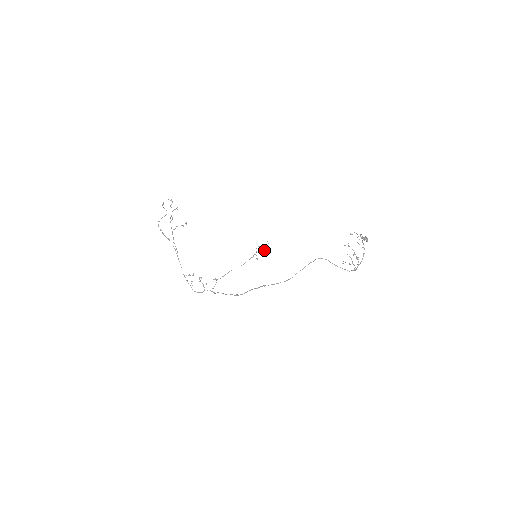
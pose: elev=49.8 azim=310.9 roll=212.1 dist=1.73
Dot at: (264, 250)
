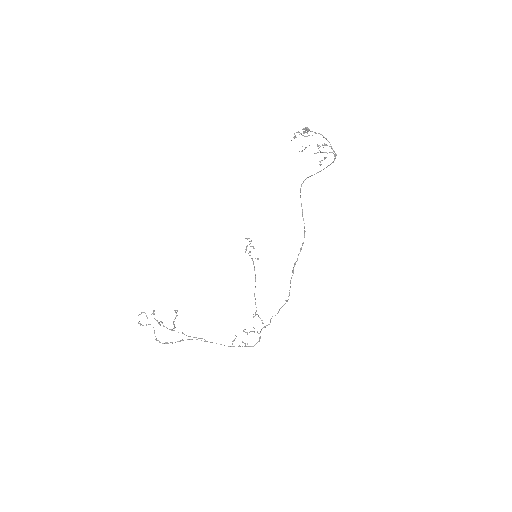
Dot at: (253, 247)
